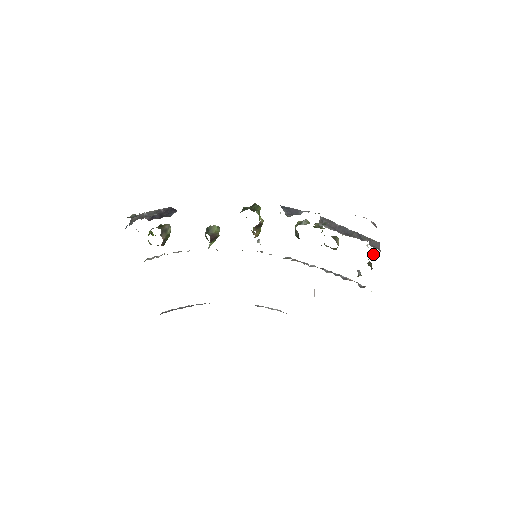
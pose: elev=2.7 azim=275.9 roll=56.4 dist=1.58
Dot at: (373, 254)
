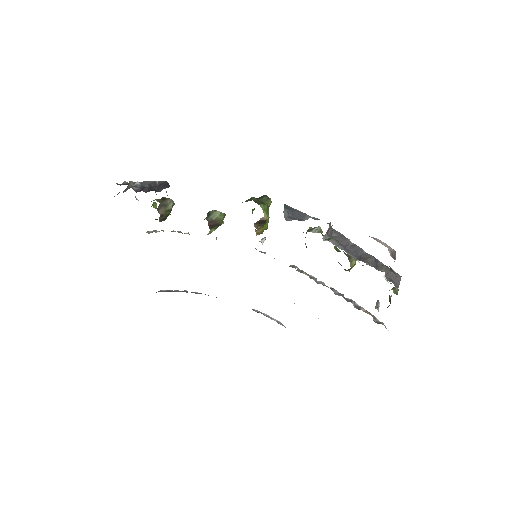
Dot at: occluded
